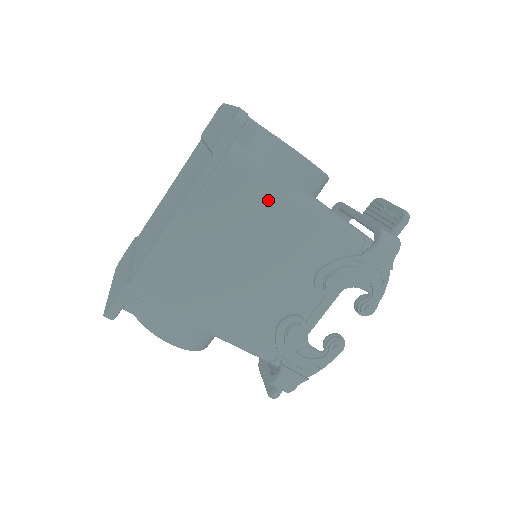
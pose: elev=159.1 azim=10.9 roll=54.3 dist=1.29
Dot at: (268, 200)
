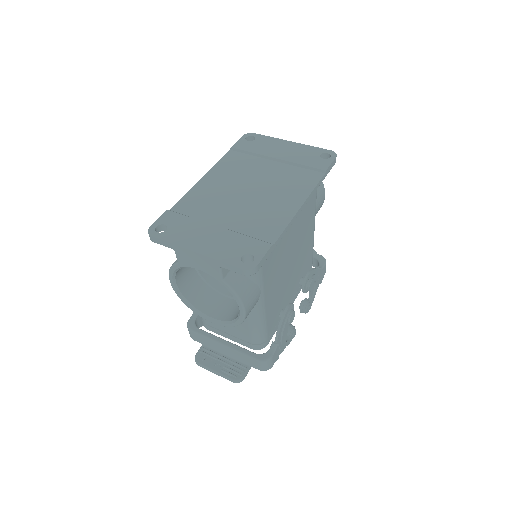
Dot at: (312, 215)
